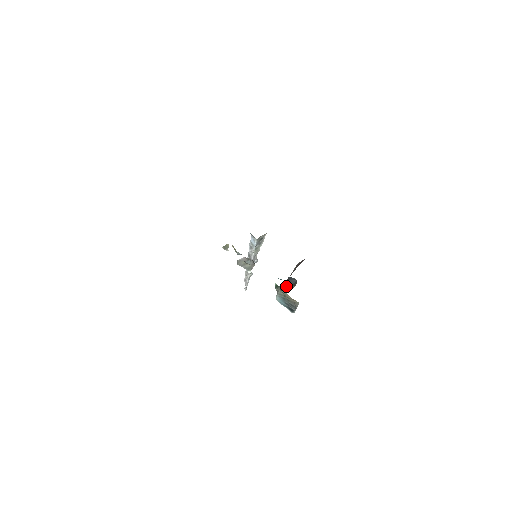
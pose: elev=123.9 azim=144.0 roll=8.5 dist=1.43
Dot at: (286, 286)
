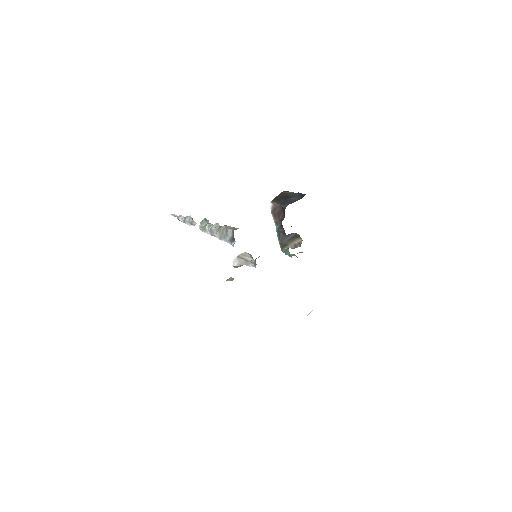
Dot at: (286, 240)
